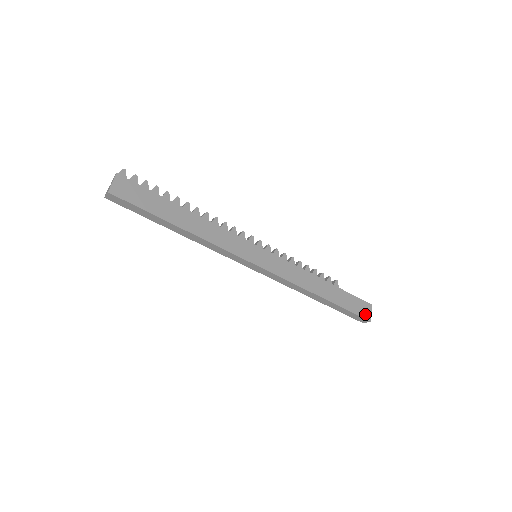
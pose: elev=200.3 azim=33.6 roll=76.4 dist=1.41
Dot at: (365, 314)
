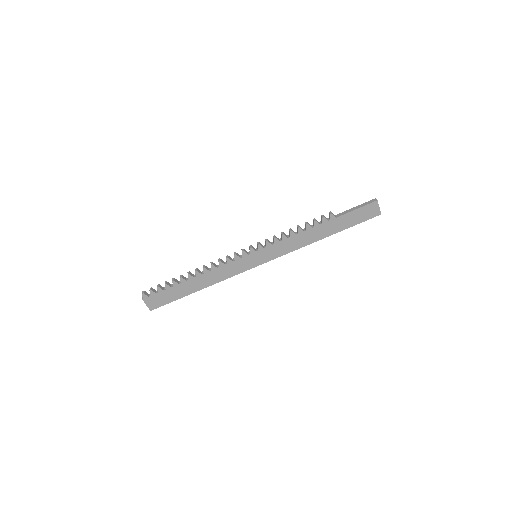
Dot at: (373, 214)
